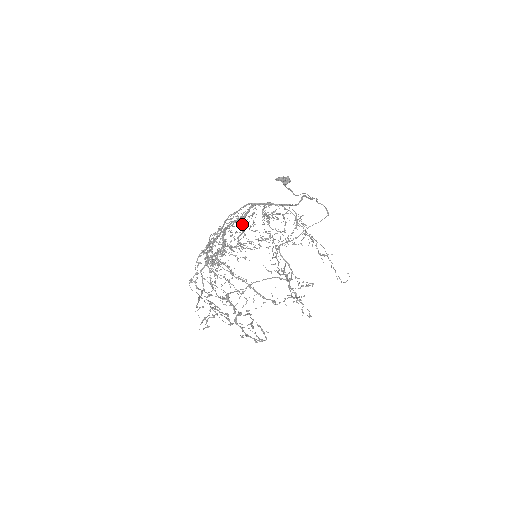
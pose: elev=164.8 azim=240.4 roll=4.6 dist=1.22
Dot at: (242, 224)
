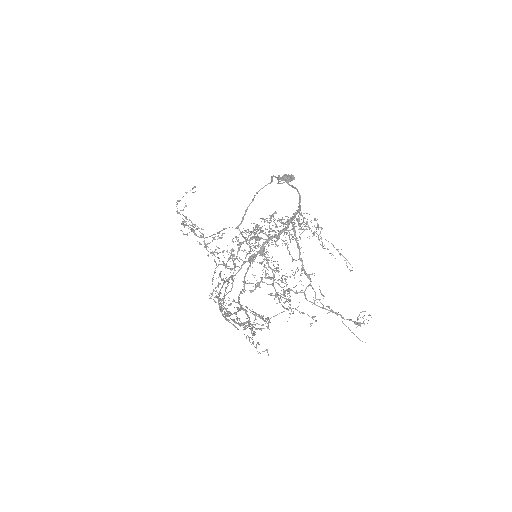
Dot at: occluded
